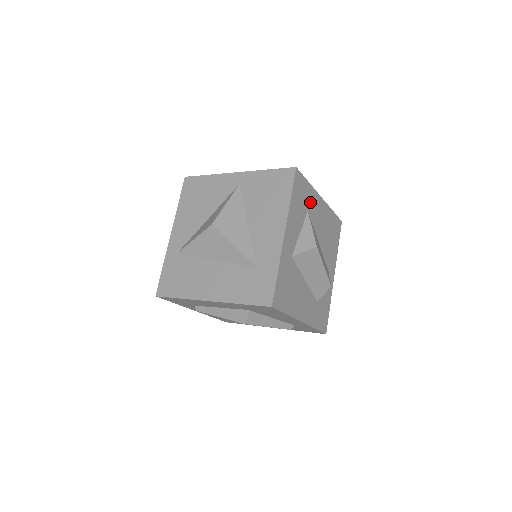
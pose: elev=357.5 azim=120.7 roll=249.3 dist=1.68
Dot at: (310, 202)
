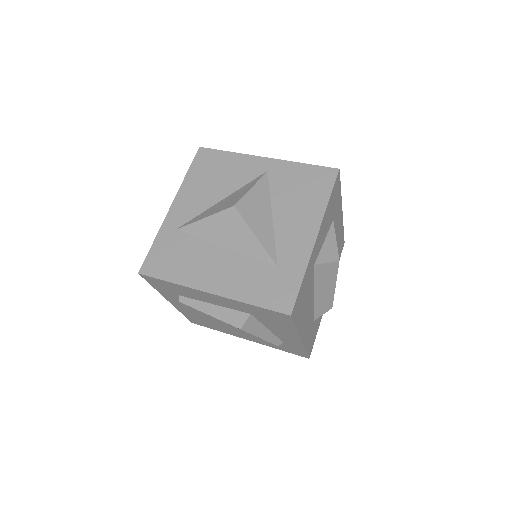
Dot at: (336, 212)
